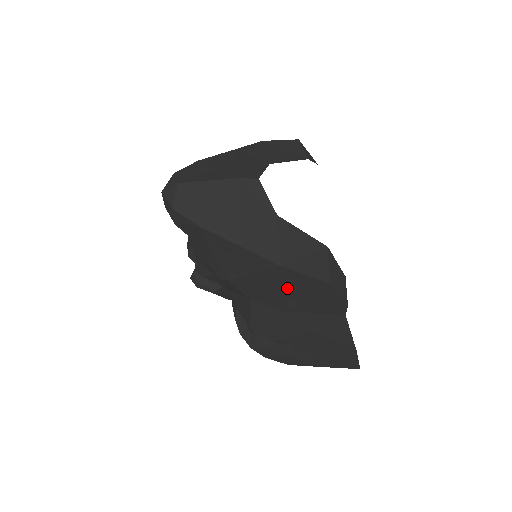
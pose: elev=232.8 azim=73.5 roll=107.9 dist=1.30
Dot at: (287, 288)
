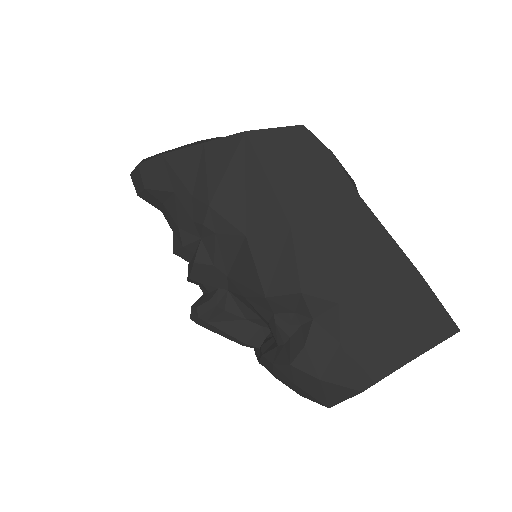
Dot at: (269, 170)
